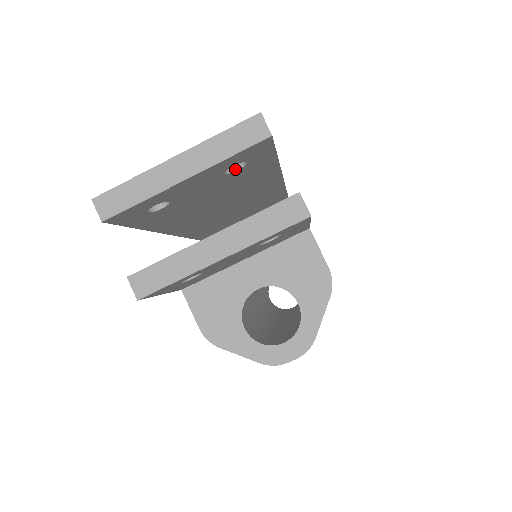
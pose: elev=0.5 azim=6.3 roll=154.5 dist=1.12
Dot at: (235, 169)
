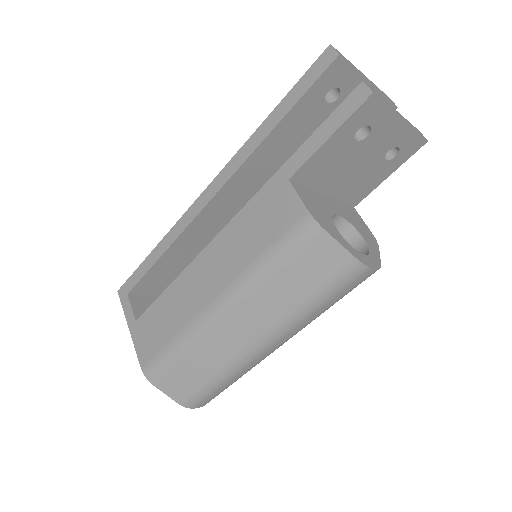
Dot at: occluded
